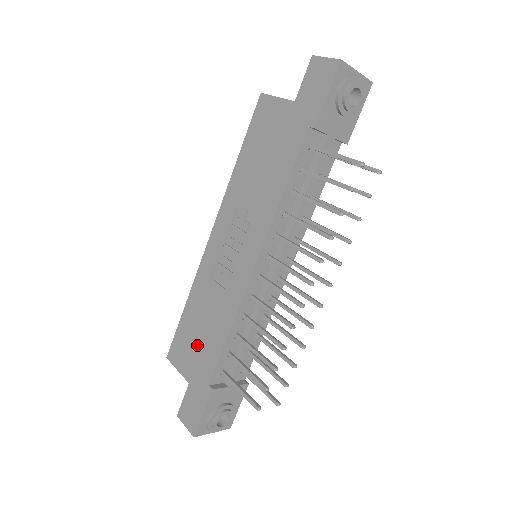
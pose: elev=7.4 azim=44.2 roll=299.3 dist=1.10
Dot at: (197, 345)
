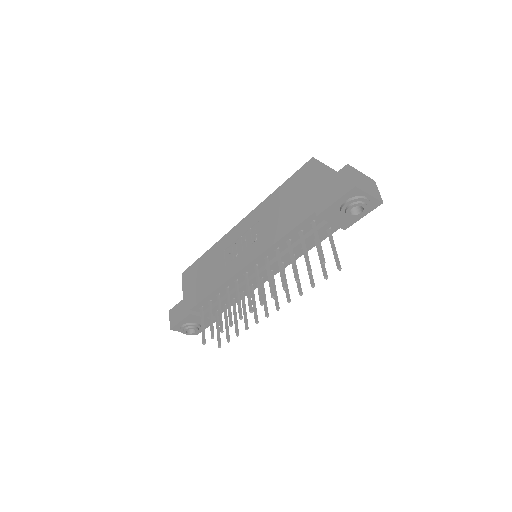
Dot at: (197, 282)
